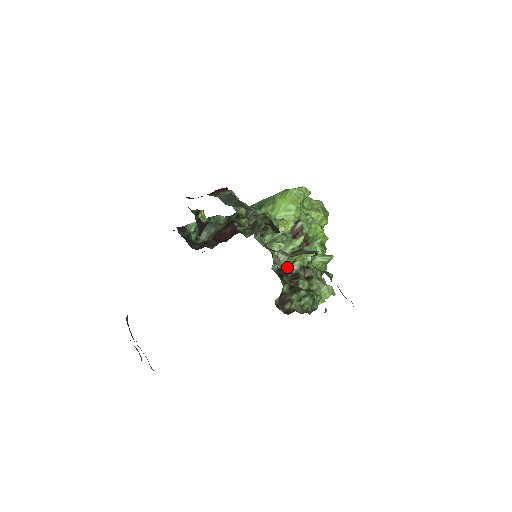
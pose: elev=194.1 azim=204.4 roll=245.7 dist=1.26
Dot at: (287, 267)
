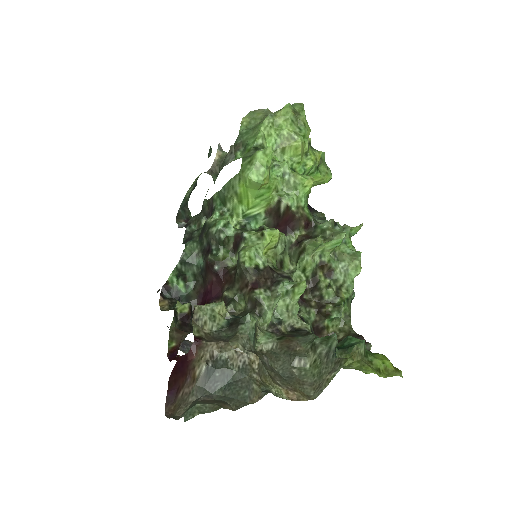
Dot at: occluded
